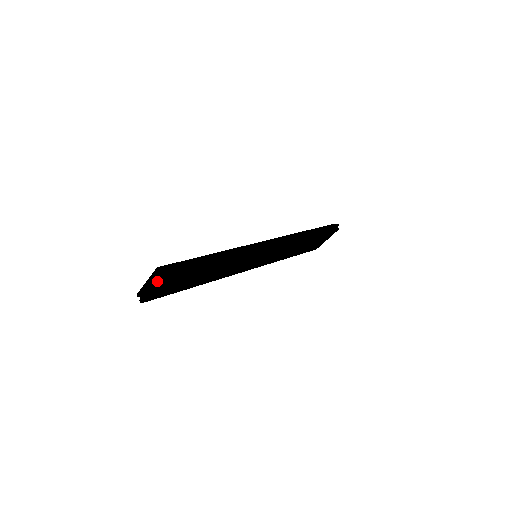
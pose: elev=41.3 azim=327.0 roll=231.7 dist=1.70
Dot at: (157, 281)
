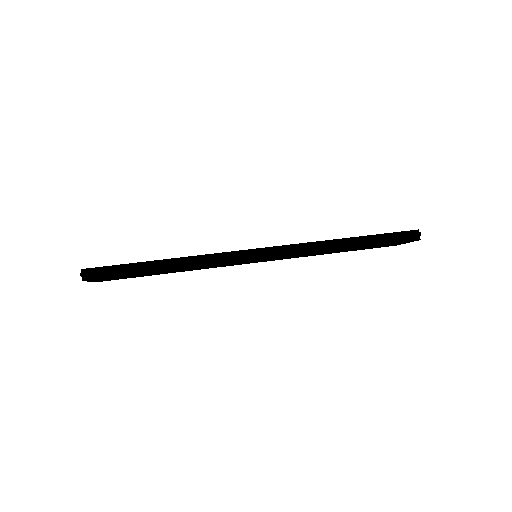
Dot at: occluded
